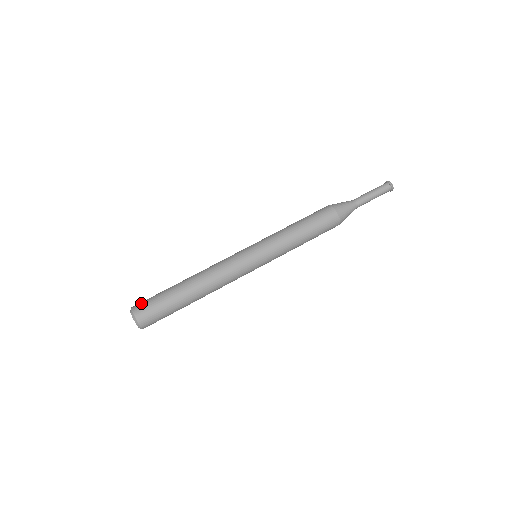
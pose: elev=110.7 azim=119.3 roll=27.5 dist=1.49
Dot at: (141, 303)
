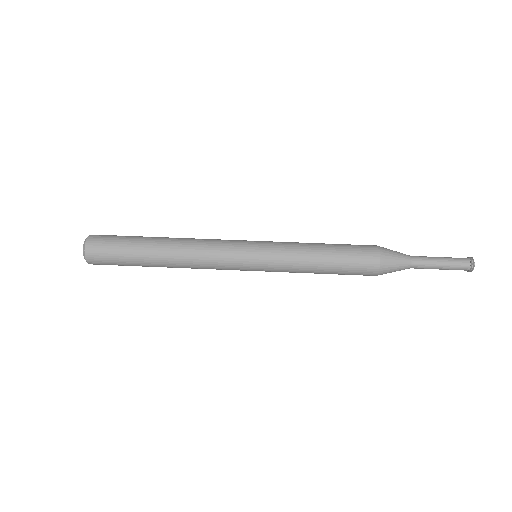
Dot at: occluded
